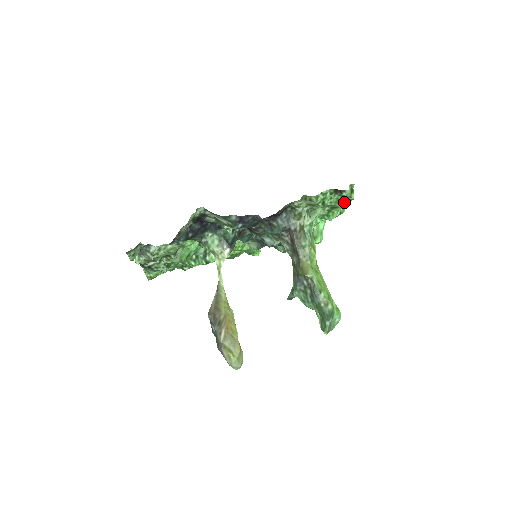
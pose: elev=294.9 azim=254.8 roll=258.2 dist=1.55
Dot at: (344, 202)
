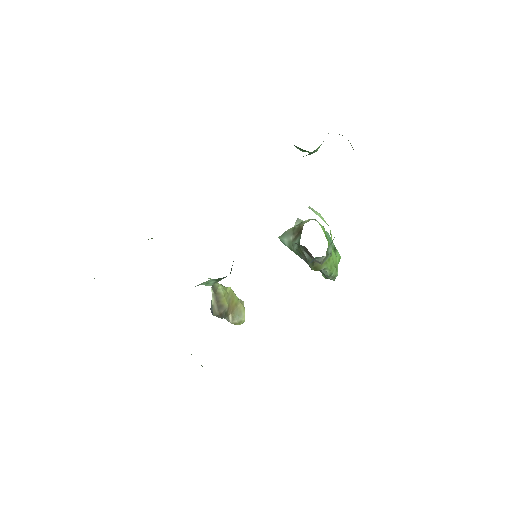
Dot at: occluded
